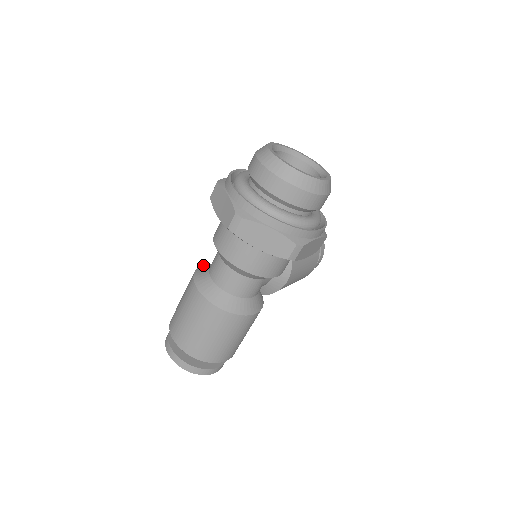
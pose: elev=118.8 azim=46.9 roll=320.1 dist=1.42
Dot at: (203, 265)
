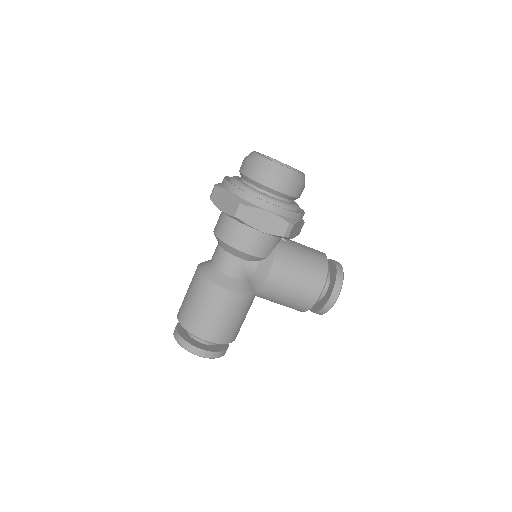
Dot at: occluded
